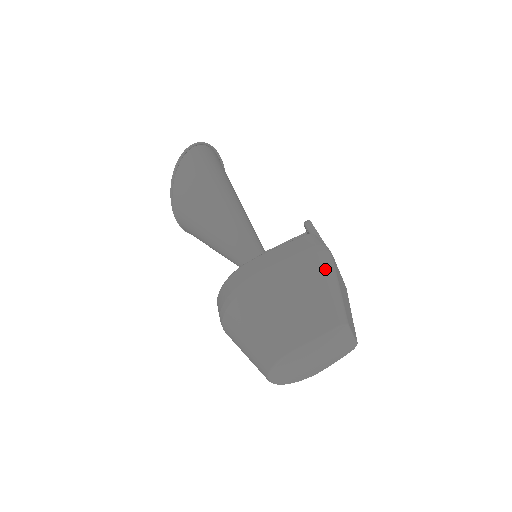
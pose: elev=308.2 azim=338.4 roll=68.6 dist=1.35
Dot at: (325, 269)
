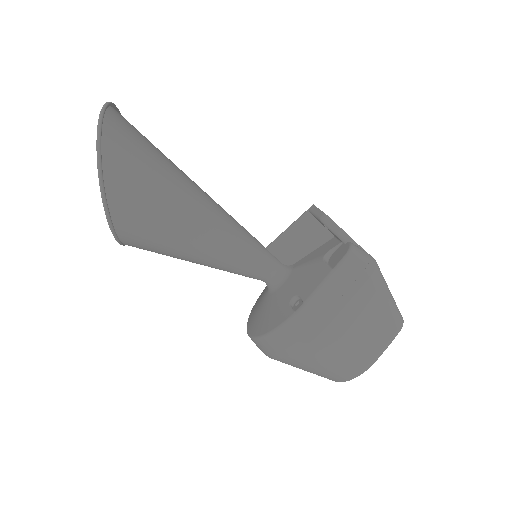
Dot at: (381, 288)
